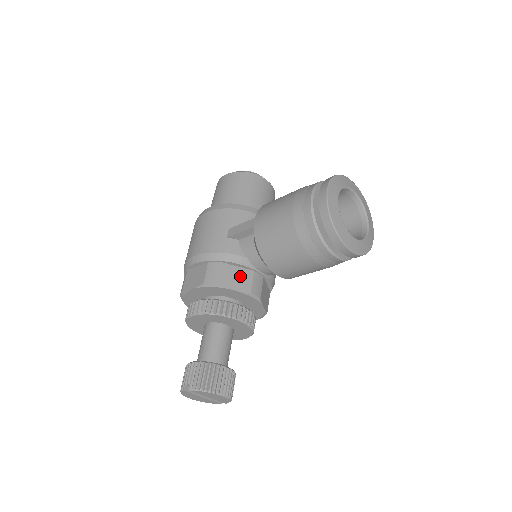
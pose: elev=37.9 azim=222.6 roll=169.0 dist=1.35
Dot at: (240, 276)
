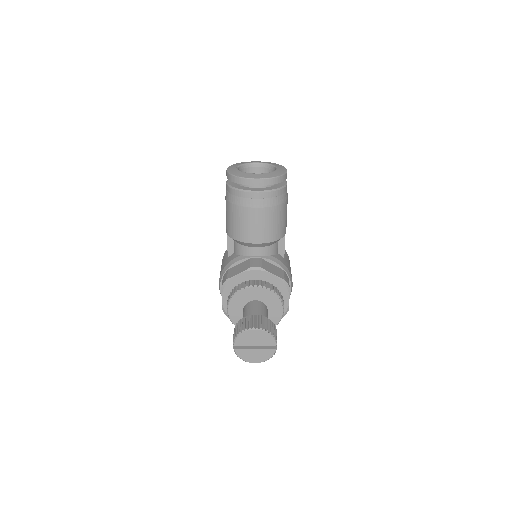
Dot at: (241, 266)
